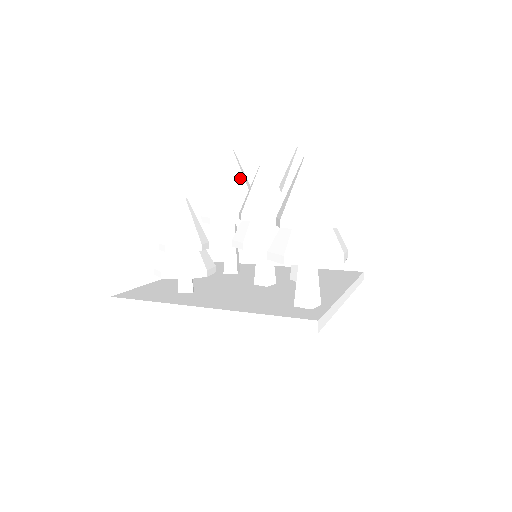
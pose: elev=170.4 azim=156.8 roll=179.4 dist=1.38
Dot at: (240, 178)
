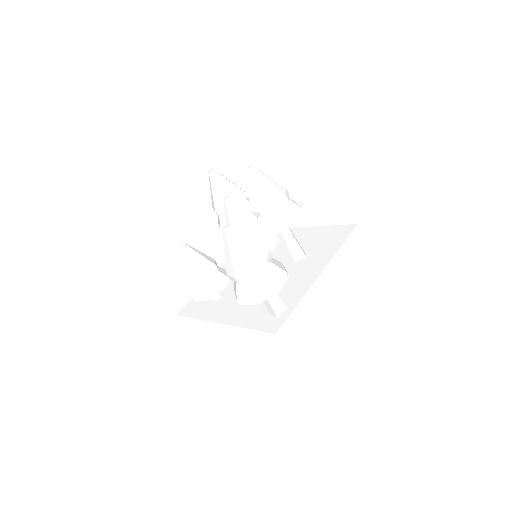
Dot at: (227, 193)
